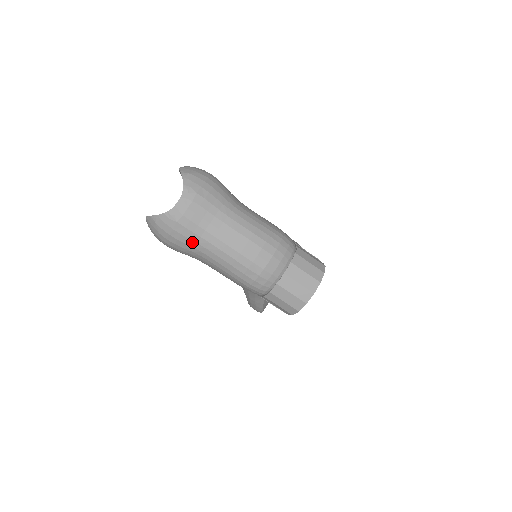
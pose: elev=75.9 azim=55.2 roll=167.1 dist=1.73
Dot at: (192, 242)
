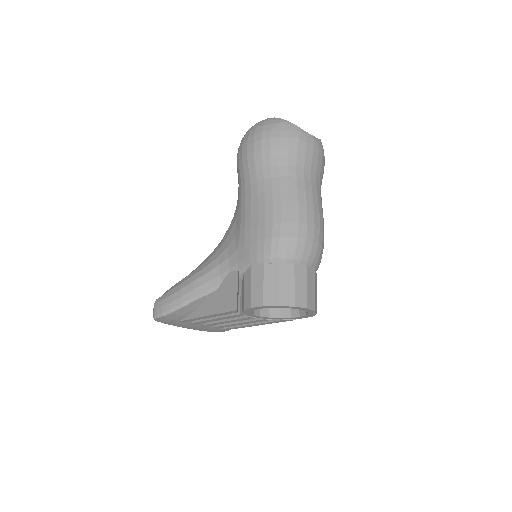
Dot at: (286, 161)
